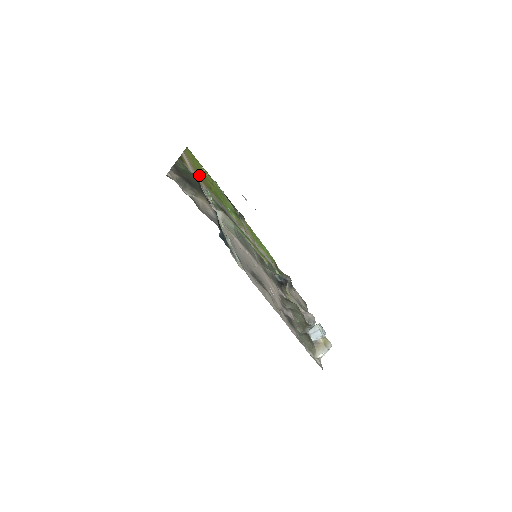
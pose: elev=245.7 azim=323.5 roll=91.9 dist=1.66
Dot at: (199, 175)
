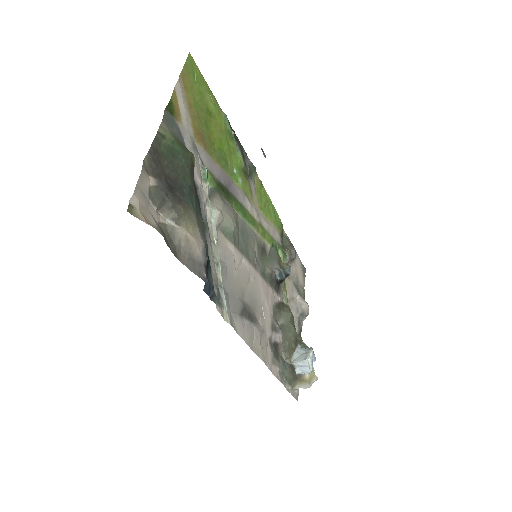
Dot at: (198, 125)
